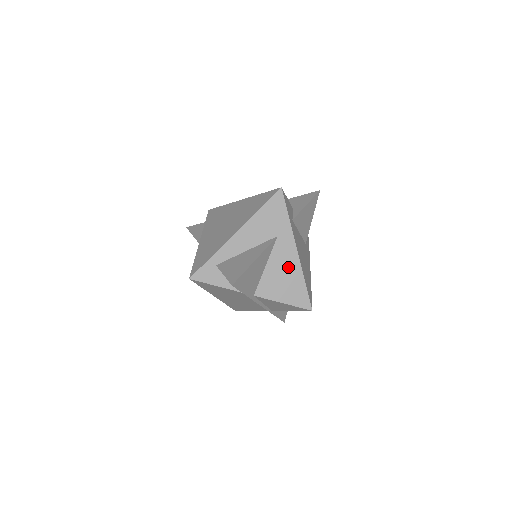
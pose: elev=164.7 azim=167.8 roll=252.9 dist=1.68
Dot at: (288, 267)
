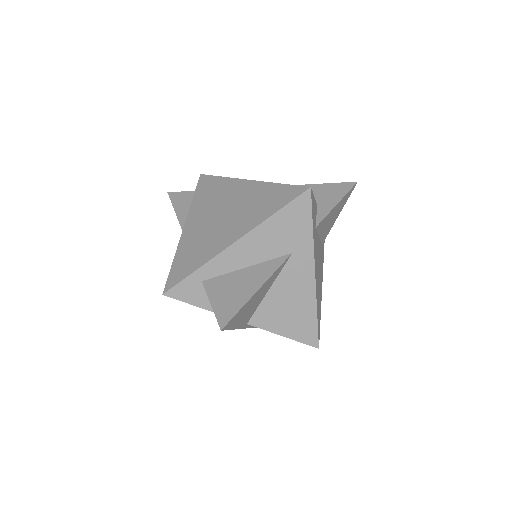
Dot at: (299, 294)
